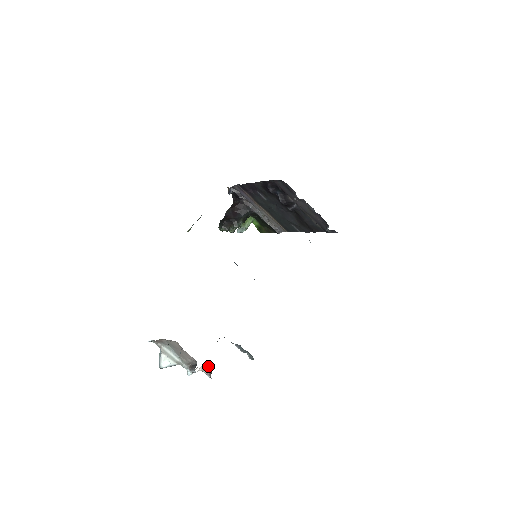
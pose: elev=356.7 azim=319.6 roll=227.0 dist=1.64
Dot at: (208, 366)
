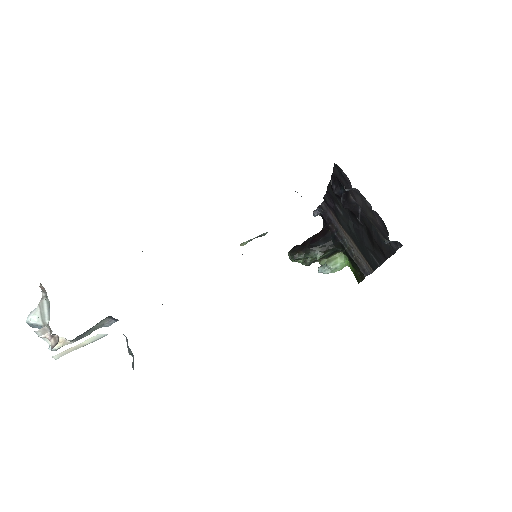
Dot at: (58, 337)
